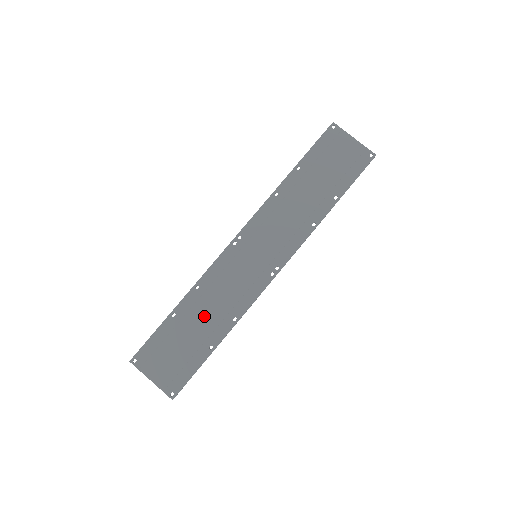
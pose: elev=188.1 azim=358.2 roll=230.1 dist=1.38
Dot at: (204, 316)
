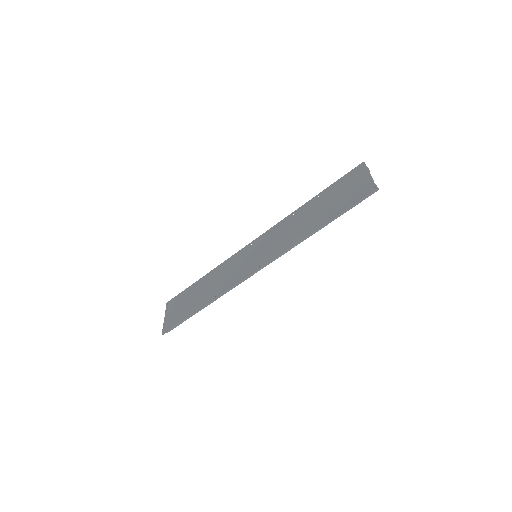
Dot at: (207, 288)
